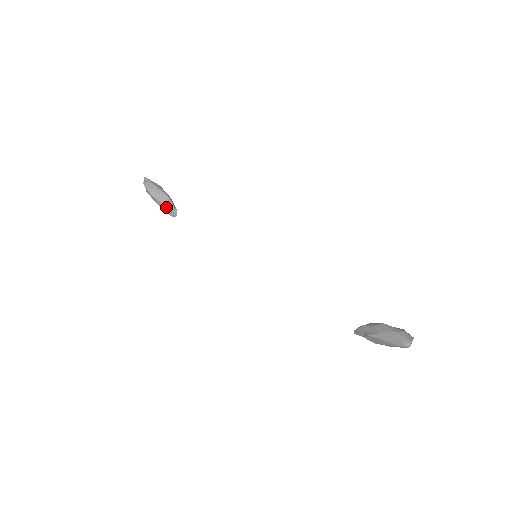
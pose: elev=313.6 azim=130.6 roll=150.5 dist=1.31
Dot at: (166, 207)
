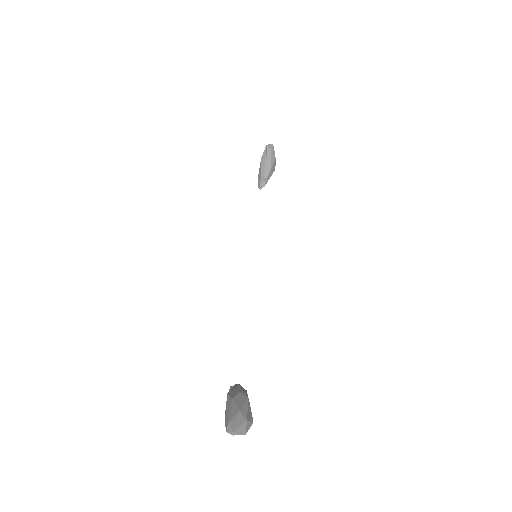
Dot at: (261, 176)
